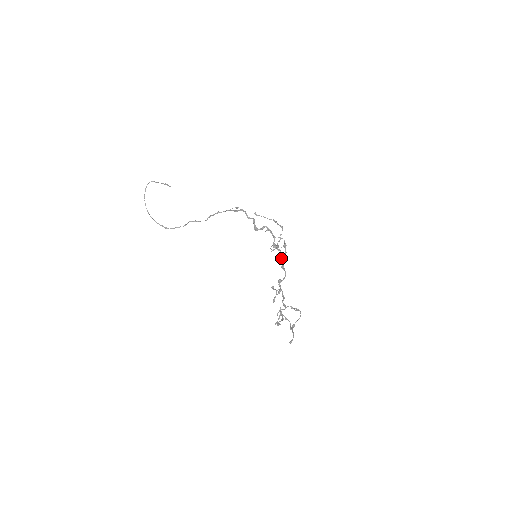
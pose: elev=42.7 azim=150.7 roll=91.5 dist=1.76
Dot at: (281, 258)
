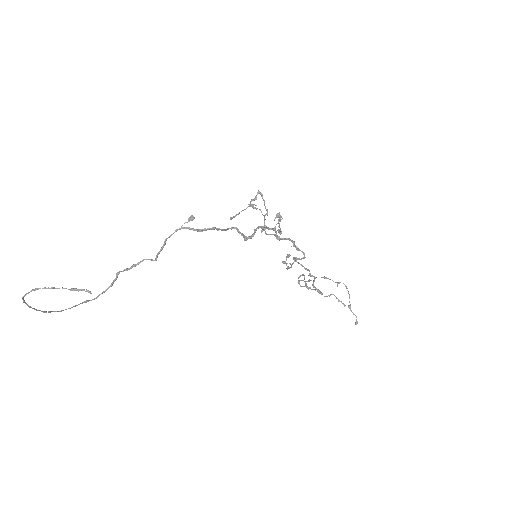
Dot at: (293, 244)
